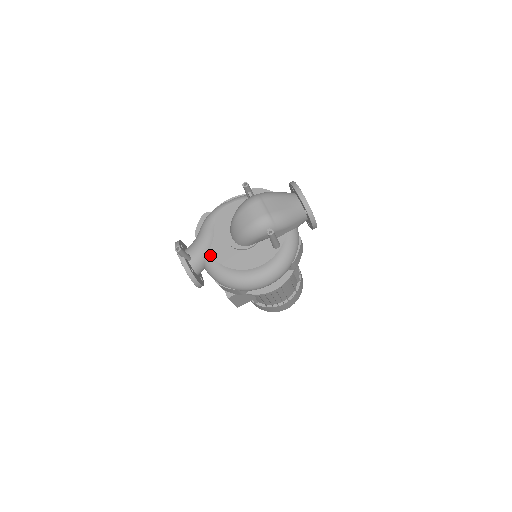
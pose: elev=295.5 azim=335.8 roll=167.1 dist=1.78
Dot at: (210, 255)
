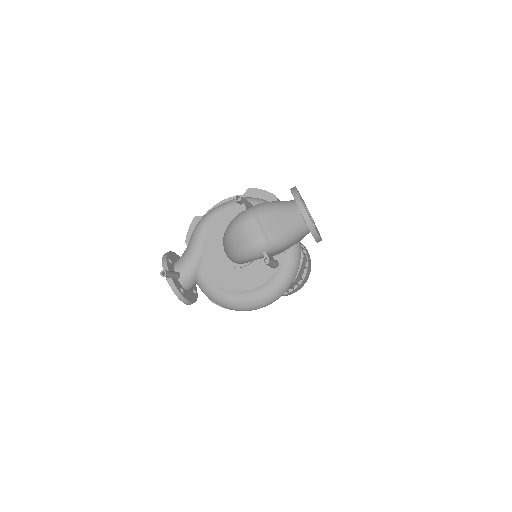
Dot at: (201, 271)
